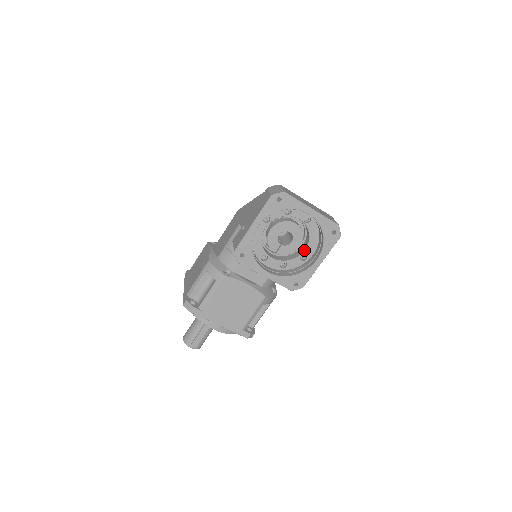
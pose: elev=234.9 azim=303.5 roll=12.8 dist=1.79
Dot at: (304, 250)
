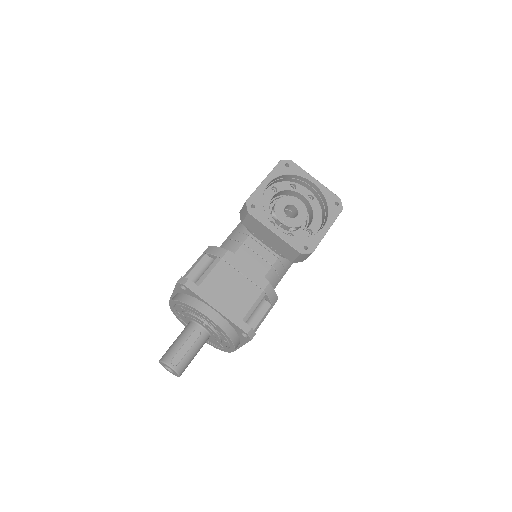
Dot at: (309, 225)
